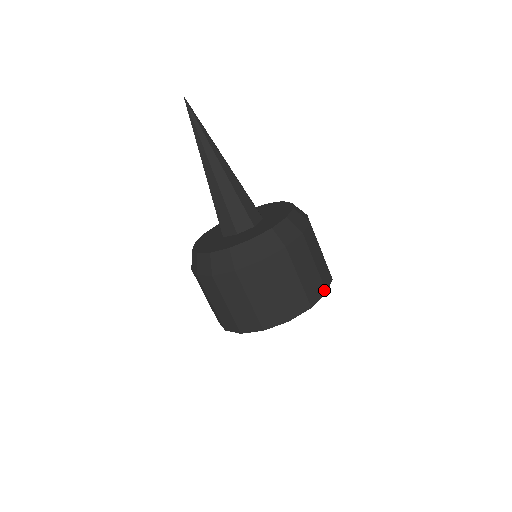
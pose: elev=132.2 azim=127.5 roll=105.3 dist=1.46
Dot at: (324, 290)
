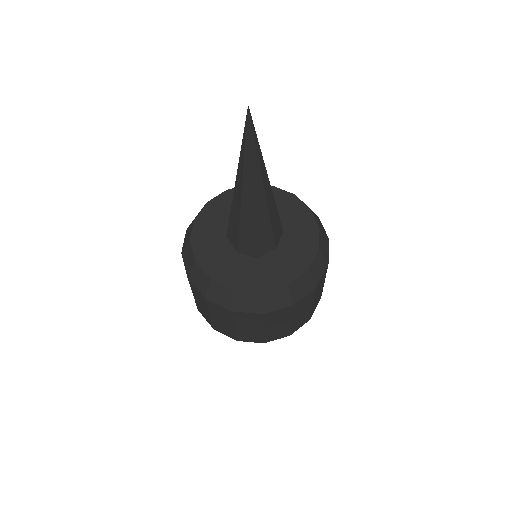
Dot at: occluded
